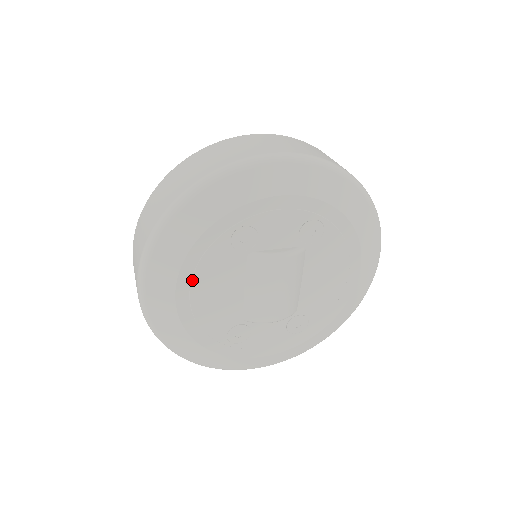
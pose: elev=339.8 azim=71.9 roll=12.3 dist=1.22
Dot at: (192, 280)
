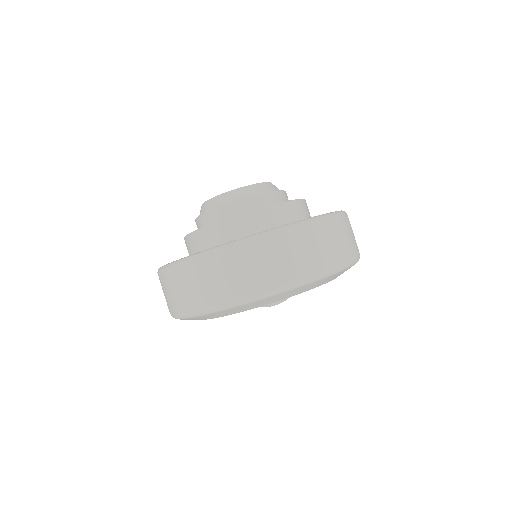
Dot at: occluded
